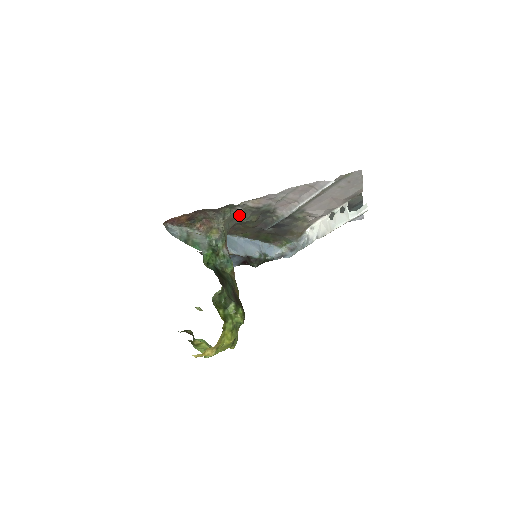
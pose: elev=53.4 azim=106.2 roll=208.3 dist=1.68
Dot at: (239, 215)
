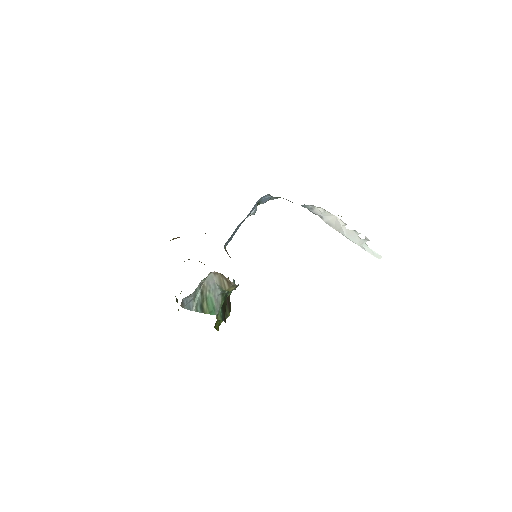
Dot at: occluded
